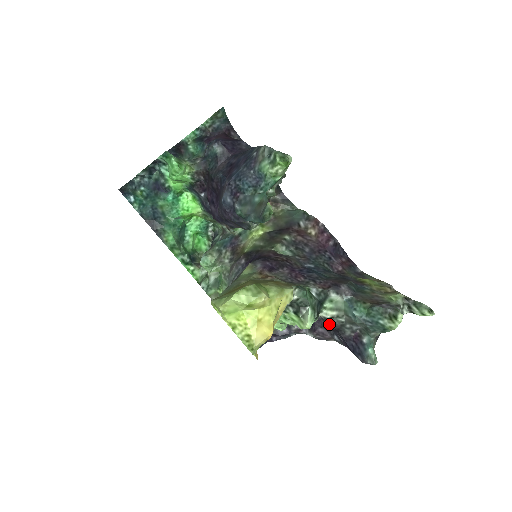
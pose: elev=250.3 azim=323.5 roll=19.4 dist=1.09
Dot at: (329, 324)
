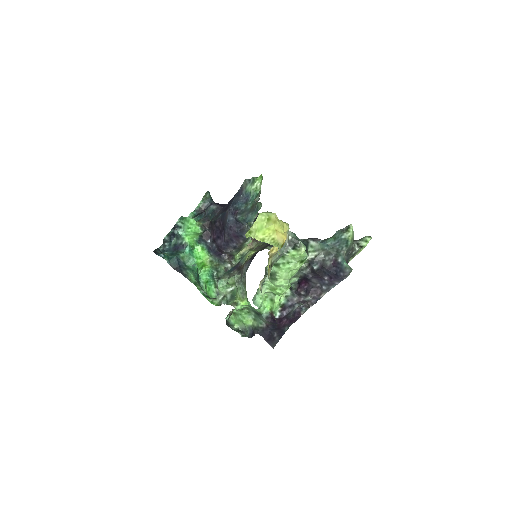
Dot at: (316, 263)
